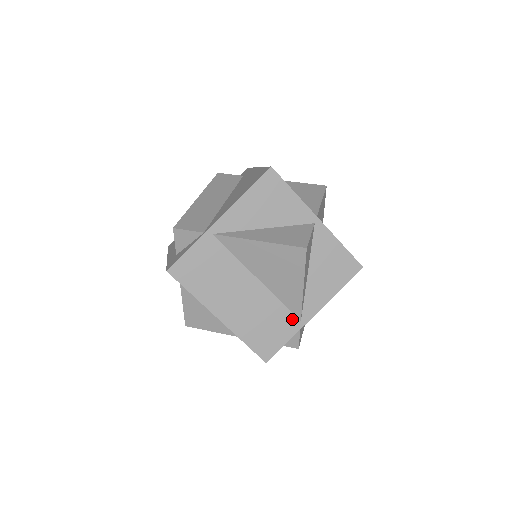
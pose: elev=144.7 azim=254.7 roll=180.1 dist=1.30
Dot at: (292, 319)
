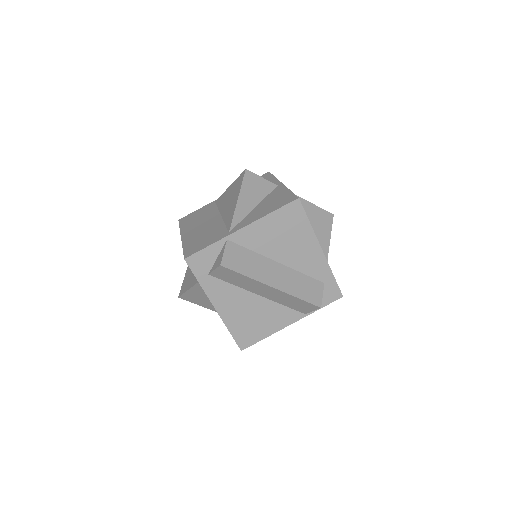
Dot at: (224, 232)
